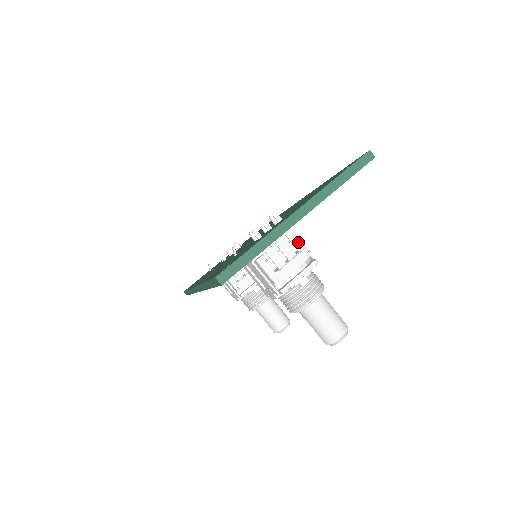
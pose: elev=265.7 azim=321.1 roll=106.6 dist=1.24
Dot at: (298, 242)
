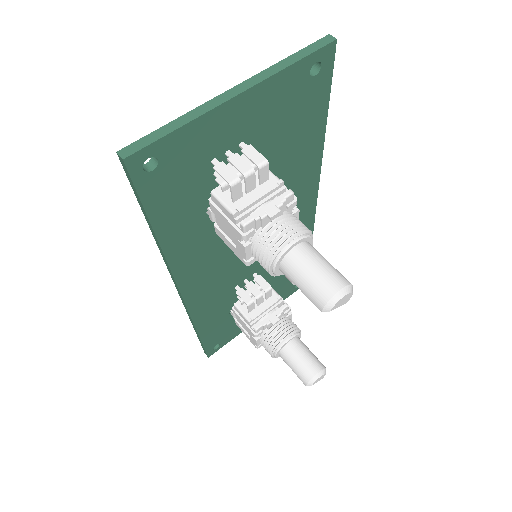
Dot at: (257, 157)
